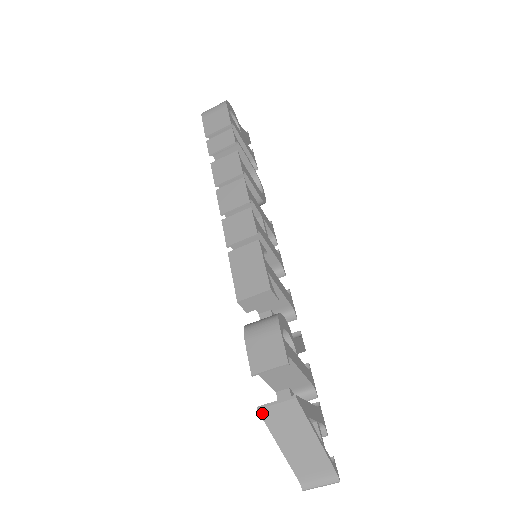
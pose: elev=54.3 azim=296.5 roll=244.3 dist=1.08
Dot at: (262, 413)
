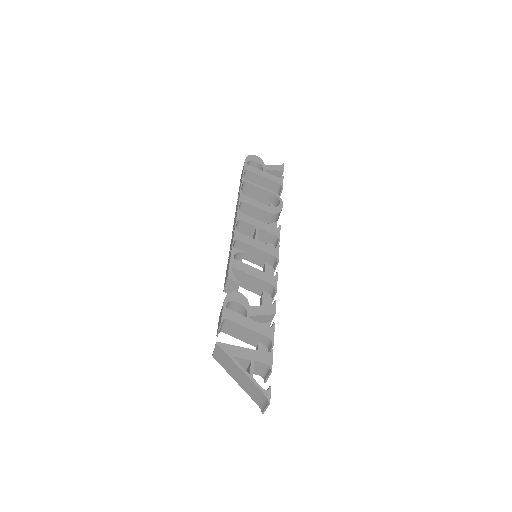
Dot at: (215, 358)
